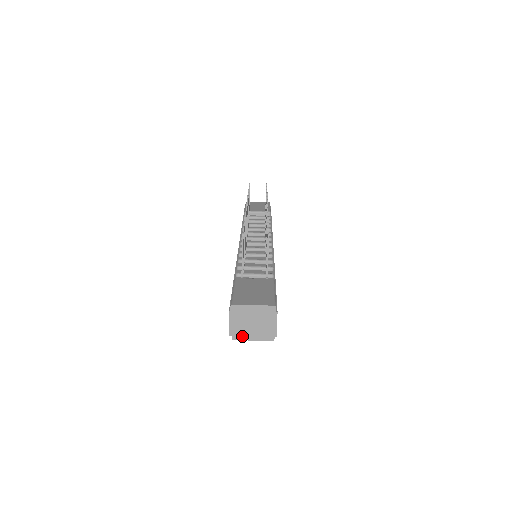
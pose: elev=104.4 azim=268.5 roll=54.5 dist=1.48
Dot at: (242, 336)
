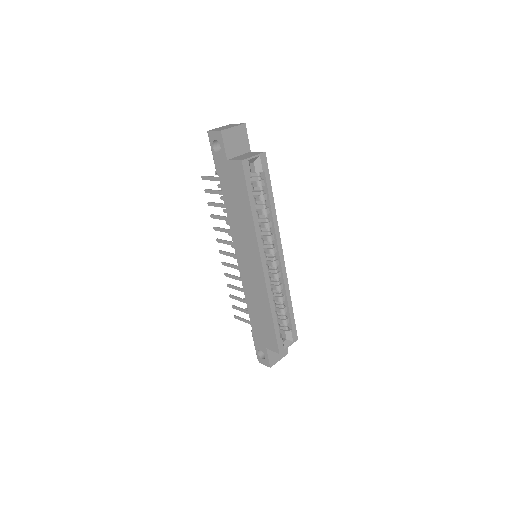
Dot at: (245, 158)
